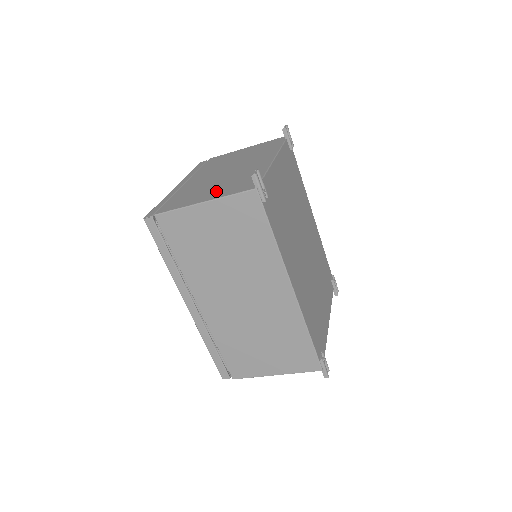
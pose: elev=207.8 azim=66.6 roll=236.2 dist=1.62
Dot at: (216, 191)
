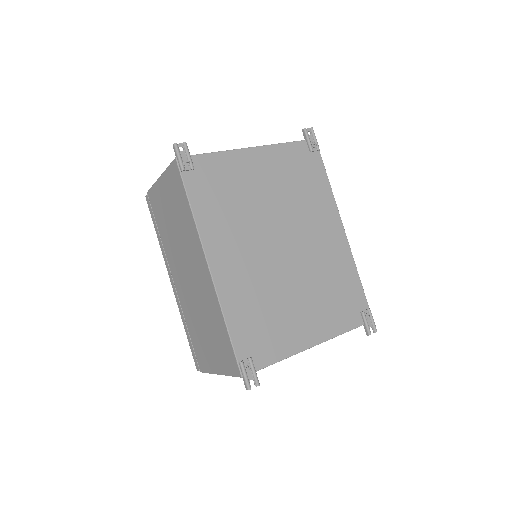
Dot at: occluded
